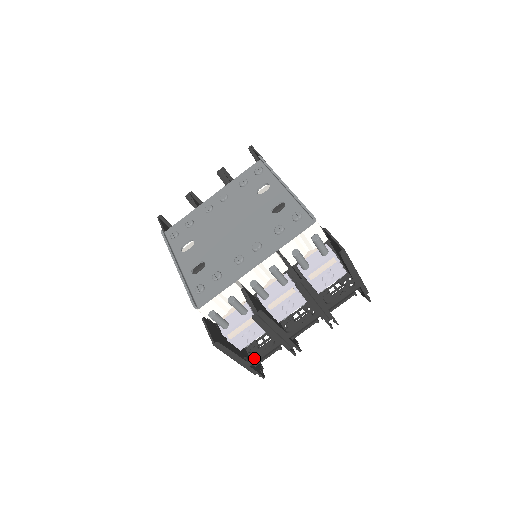
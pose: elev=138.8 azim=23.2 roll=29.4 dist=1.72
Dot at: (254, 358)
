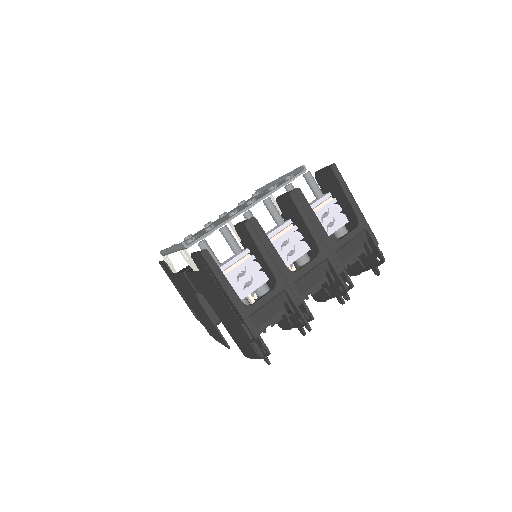
Dot at: occluded
